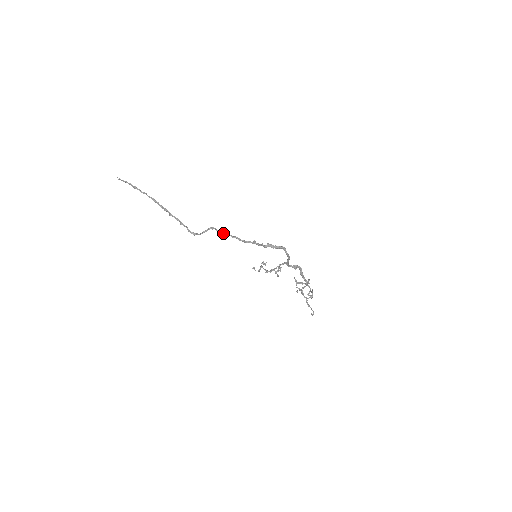
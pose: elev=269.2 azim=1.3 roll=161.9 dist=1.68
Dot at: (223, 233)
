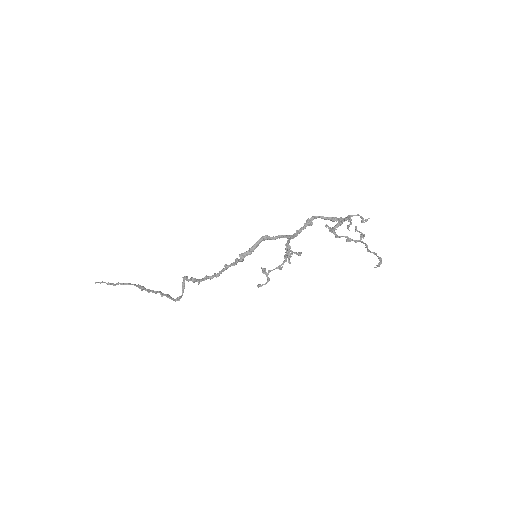
Dot at: (194, 281)
